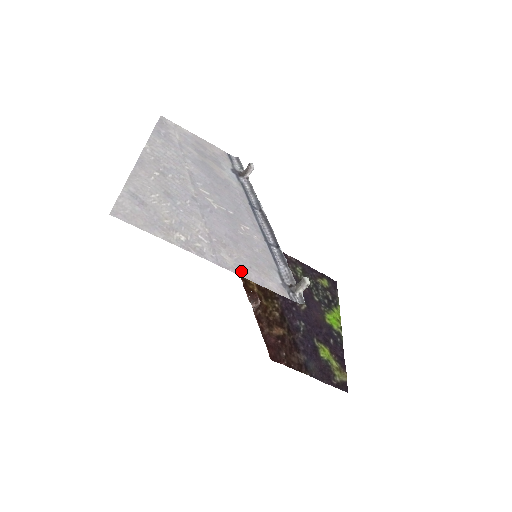
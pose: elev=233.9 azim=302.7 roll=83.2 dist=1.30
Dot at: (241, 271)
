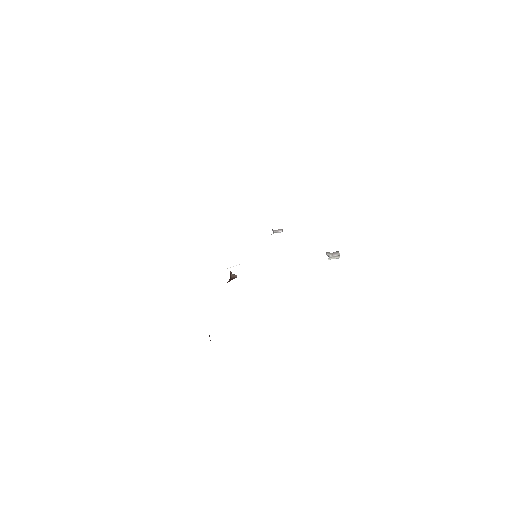
Dot at: occluded
